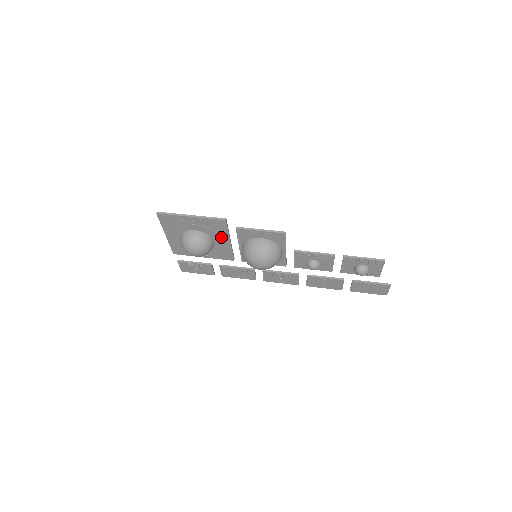
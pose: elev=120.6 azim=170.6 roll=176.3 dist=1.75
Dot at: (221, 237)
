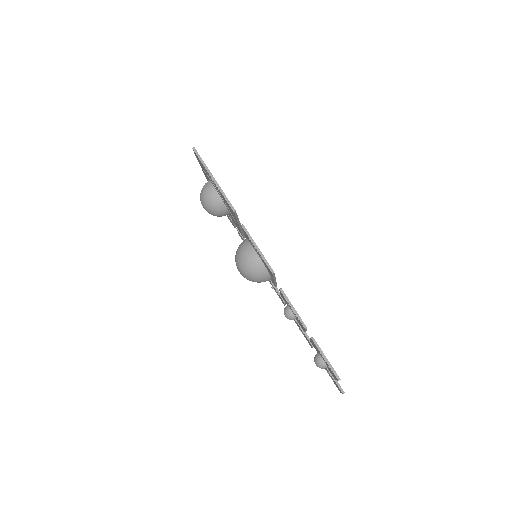
Dot at: (233, 216)
